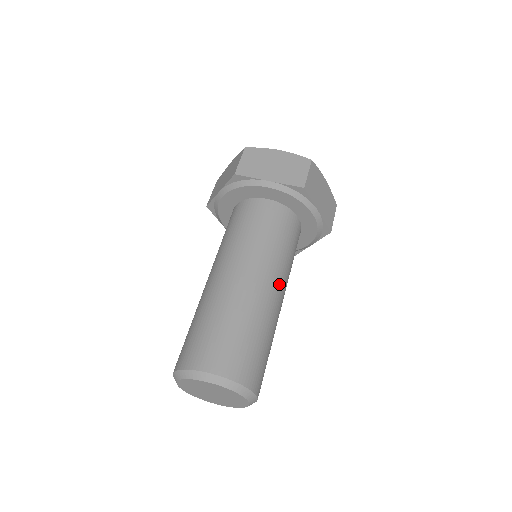
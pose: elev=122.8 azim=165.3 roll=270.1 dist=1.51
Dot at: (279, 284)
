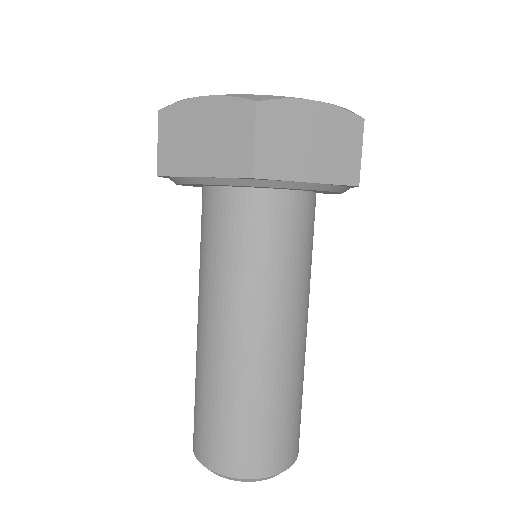
Dot at: occluded
